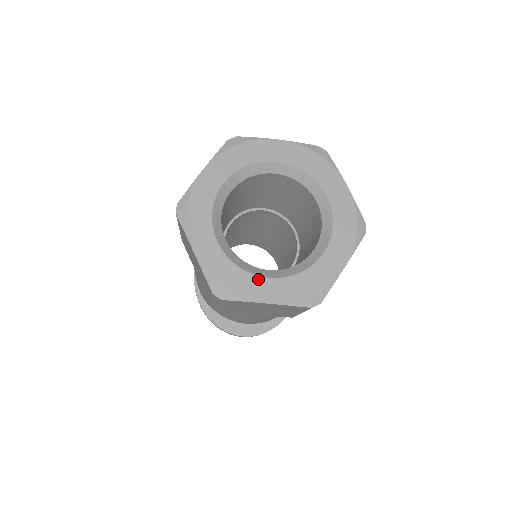
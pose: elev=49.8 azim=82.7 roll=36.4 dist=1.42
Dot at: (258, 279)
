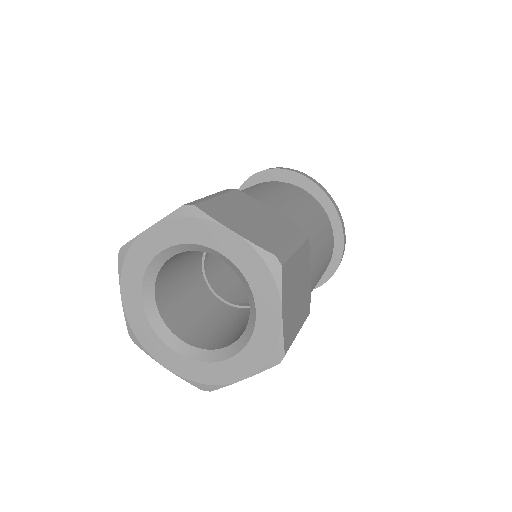
Dot at: (222, 364)
